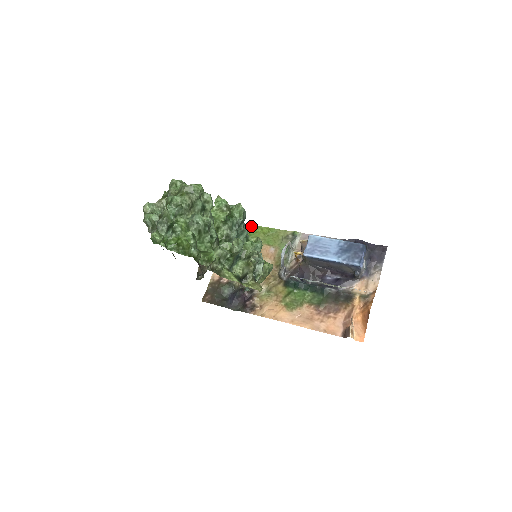
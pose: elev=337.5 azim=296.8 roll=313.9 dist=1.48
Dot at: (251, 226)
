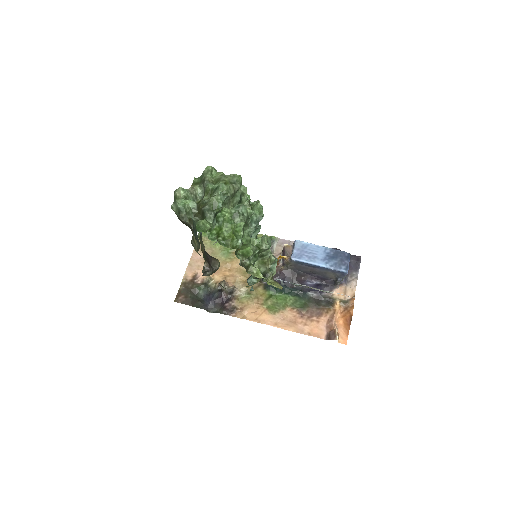
Dot at: occluded
